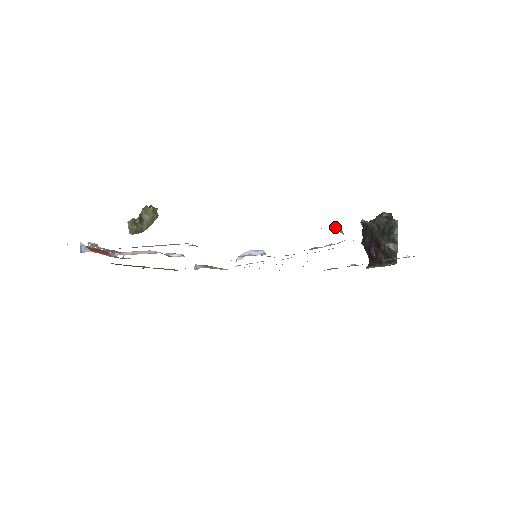
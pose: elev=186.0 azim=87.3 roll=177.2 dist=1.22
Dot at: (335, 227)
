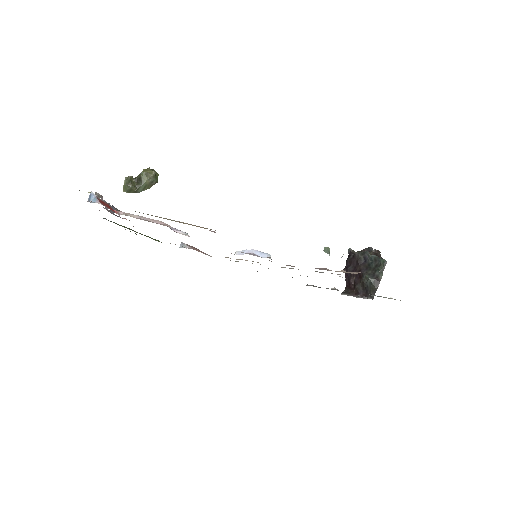
Dot at: (324, 247)
